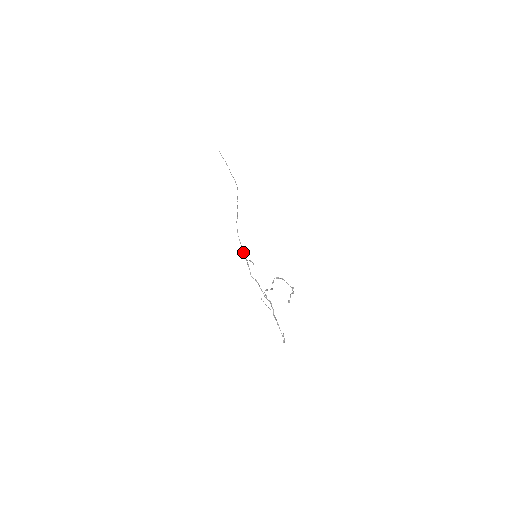
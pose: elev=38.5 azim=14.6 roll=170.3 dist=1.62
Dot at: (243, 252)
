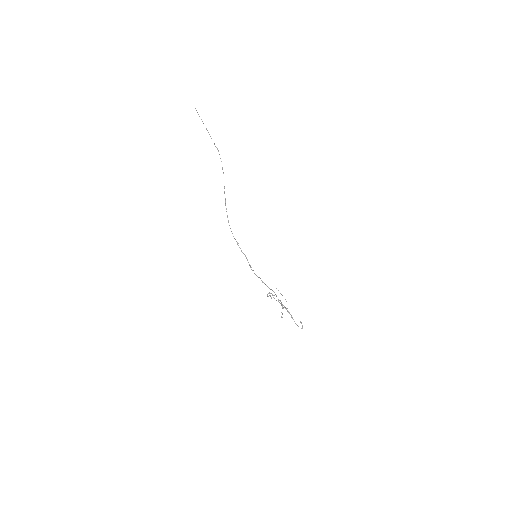
Dot at: occluded
